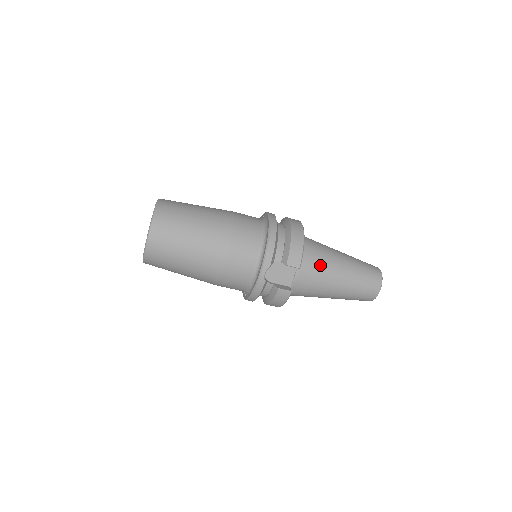
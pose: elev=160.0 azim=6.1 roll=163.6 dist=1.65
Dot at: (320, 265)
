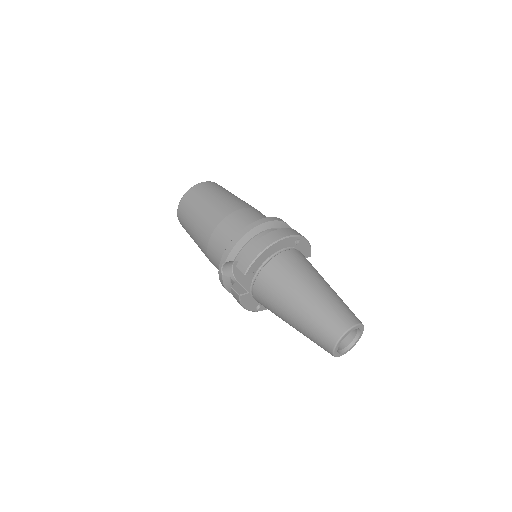
Dot at: (277, 284)
